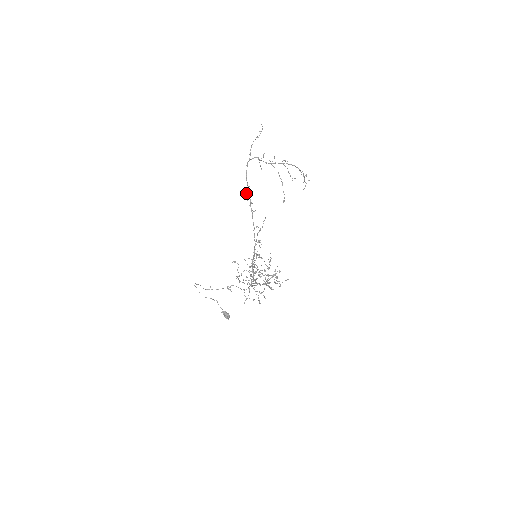
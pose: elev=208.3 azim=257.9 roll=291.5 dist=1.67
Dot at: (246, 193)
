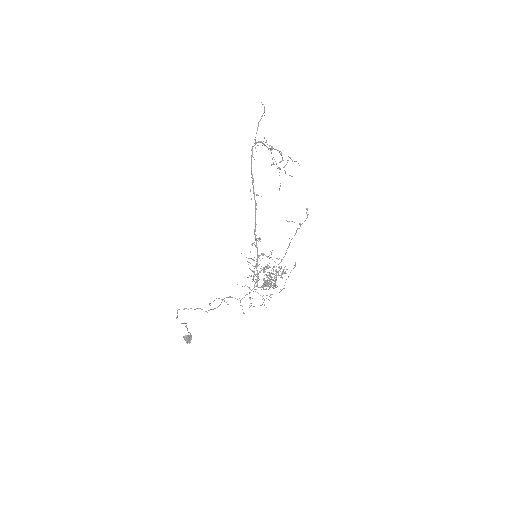
Dot at: occluded
